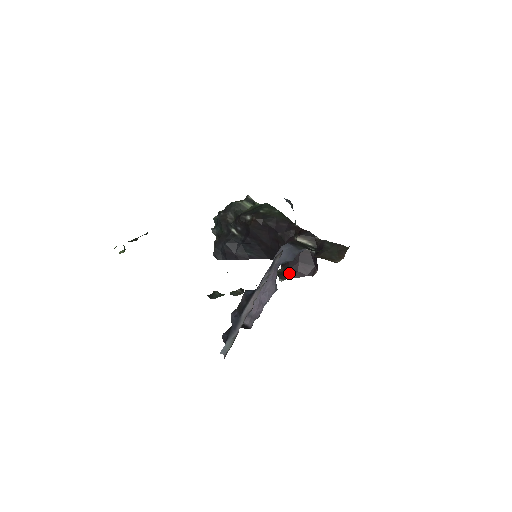
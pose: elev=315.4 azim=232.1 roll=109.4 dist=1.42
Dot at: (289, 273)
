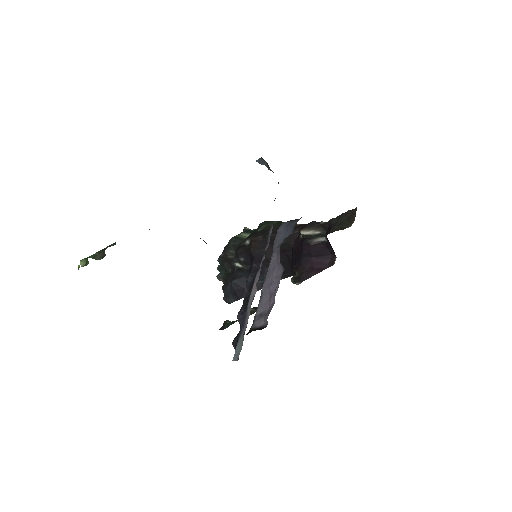
Dot at: (305, 273)
